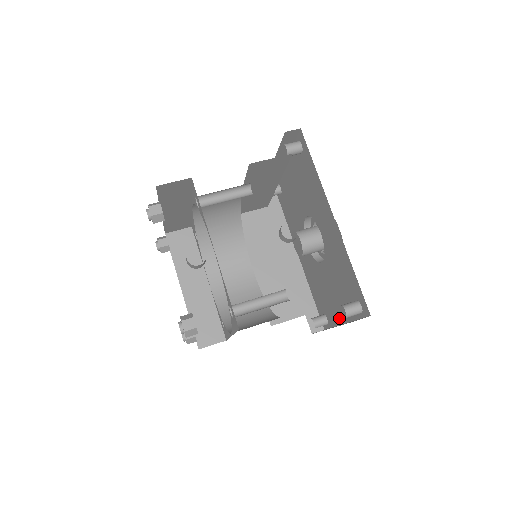
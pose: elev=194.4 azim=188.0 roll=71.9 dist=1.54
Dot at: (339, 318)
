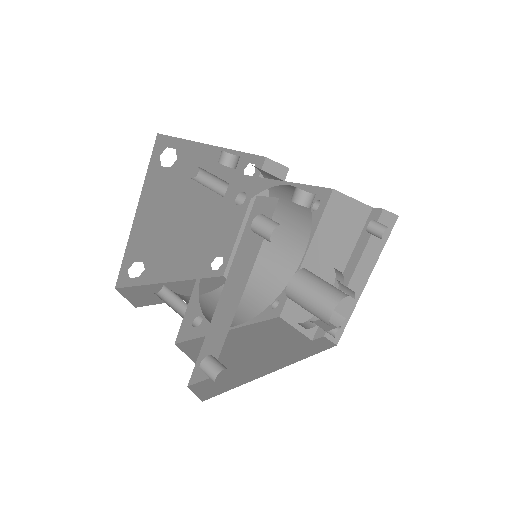
Dot at: occluded
